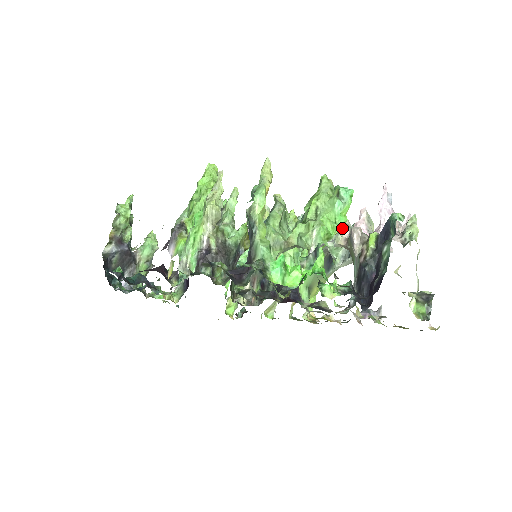
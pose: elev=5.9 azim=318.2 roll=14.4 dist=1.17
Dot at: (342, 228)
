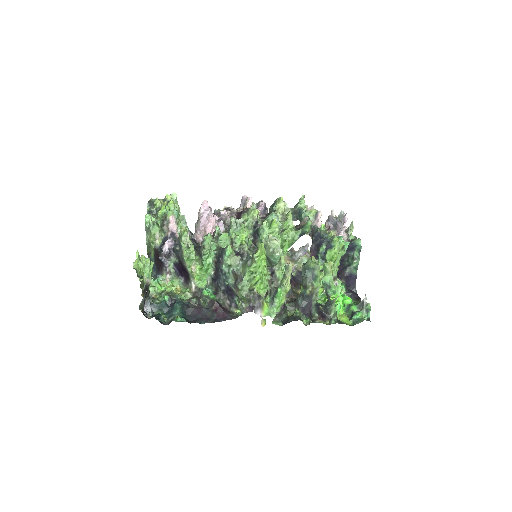
Dot at: occluded
